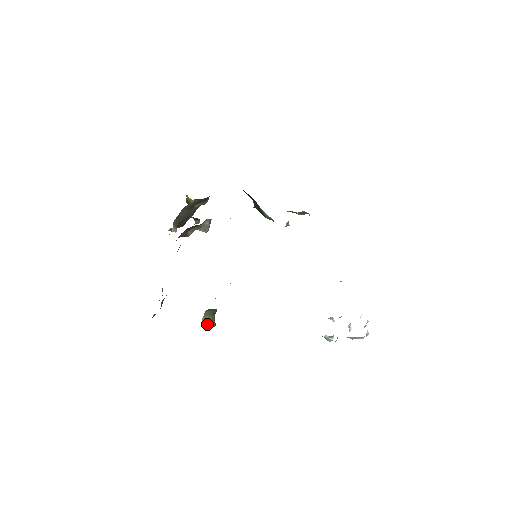
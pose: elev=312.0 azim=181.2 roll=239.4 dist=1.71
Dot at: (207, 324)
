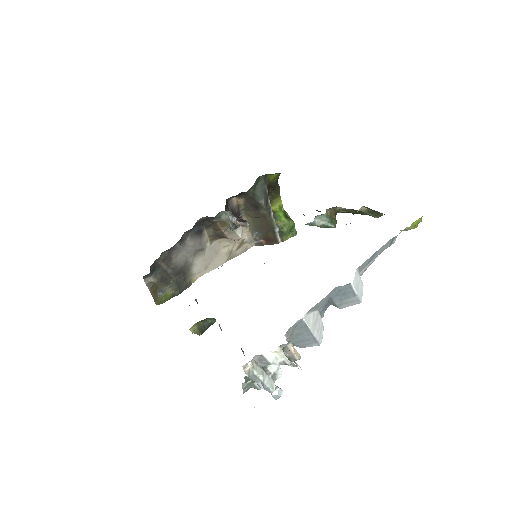
Dot at: (193, 329)
